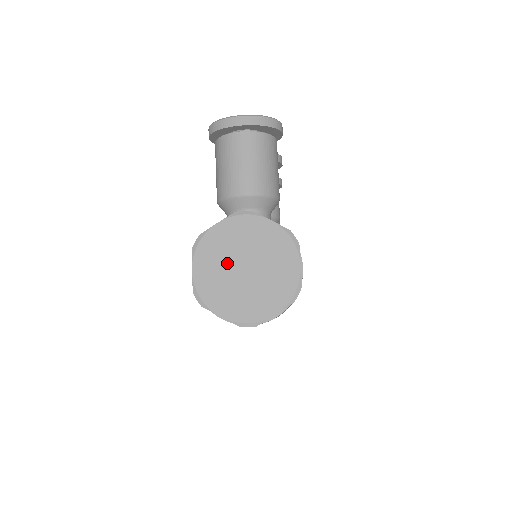
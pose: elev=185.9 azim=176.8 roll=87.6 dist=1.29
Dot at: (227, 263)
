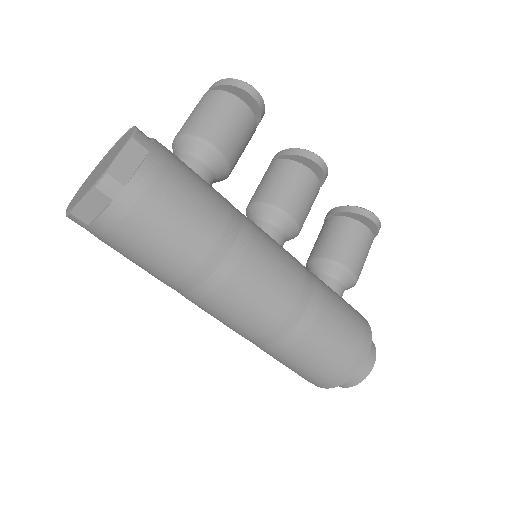
Dot at: (98, 168)
